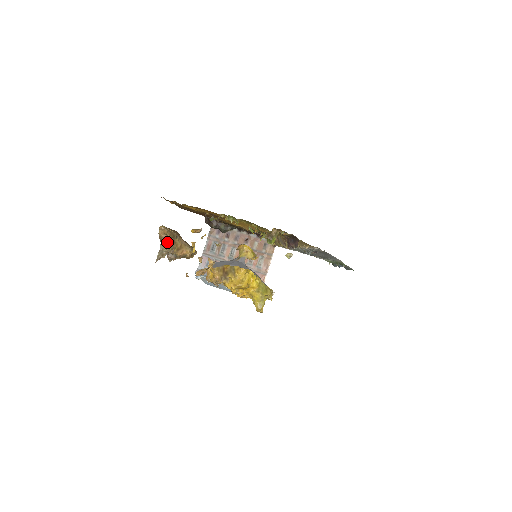
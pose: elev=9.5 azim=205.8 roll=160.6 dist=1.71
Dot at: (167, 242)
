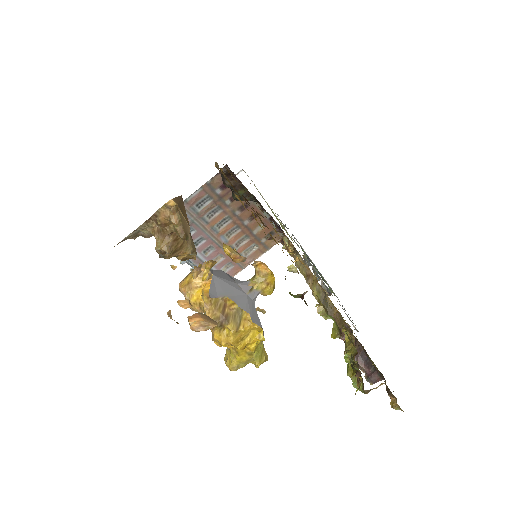
Dot at: (163, 230)
